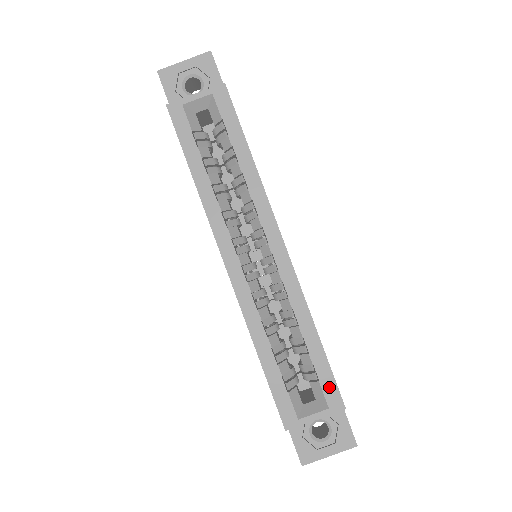
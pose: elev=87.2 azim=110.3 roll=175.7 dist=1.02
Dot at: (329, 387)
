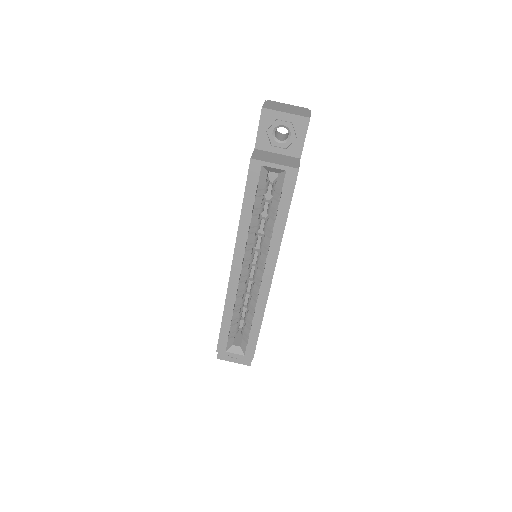
Dot at: (251, 348)
